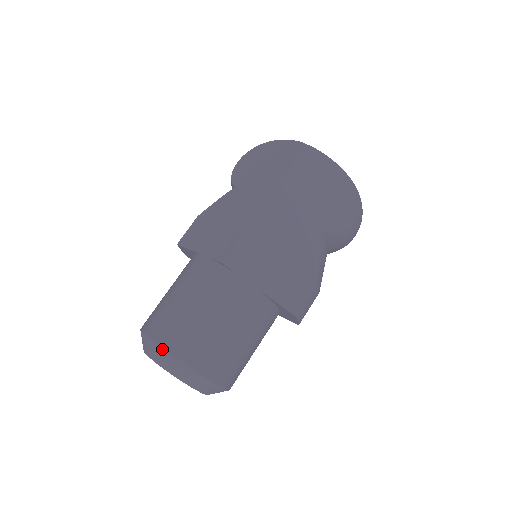
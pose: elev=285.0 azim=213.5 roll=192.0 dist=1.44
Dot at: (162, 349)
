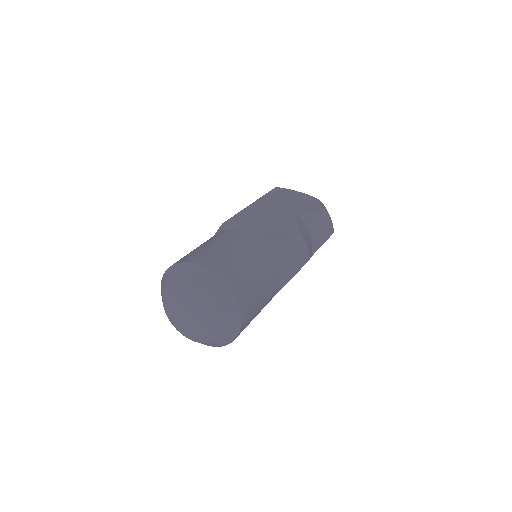
Dot at: (176, 265)
